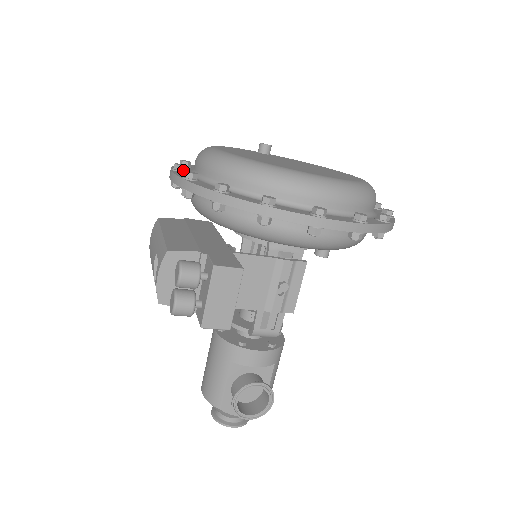
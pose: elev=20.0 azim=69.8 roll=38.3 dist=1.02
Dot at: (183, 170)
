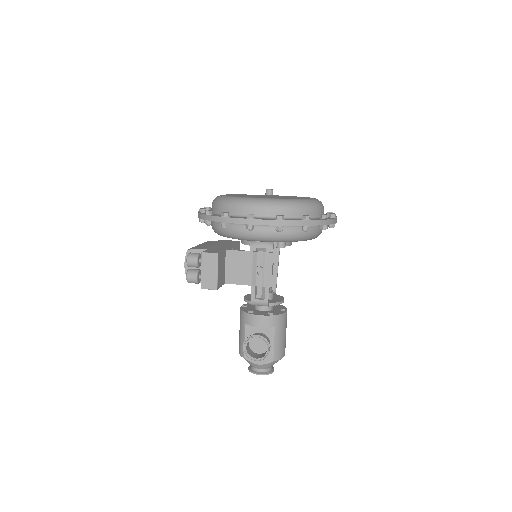
Dot at: occluded
